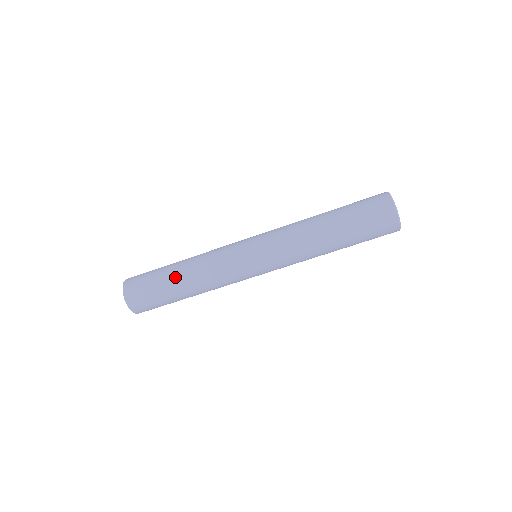
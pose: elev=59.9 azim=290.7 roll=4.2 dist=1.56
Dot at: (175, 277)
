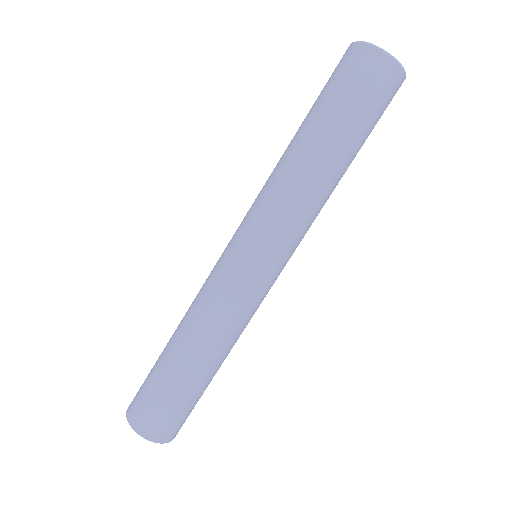
Dot at: (184, 365)
